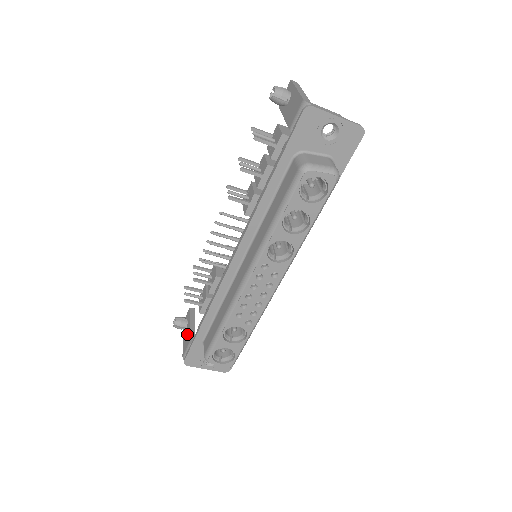
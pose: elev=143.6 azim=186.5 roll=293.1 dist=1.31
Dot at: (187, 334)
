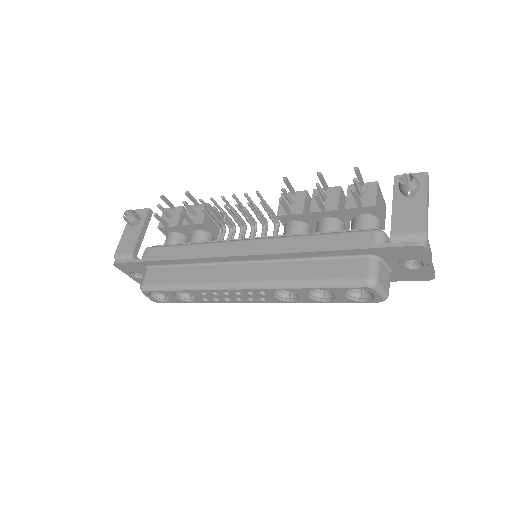
Dot at: (133, 237)
